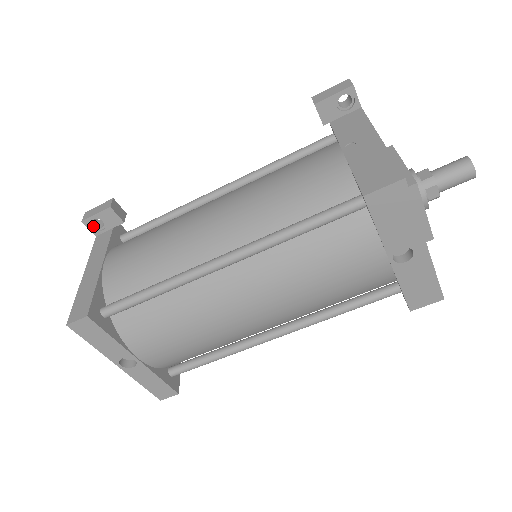
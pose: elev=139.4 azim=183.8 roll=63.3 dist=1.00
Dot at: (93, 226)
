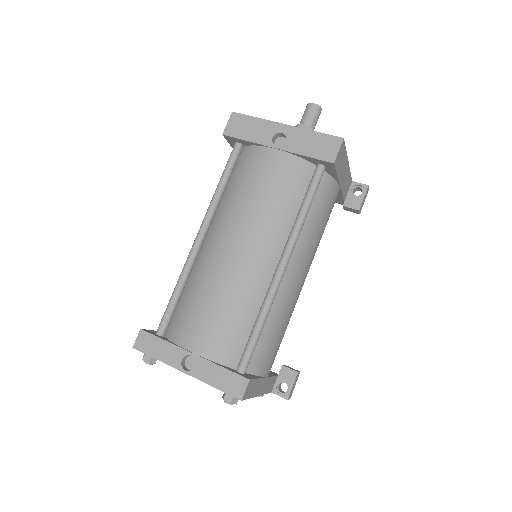
Dot at: occluded
